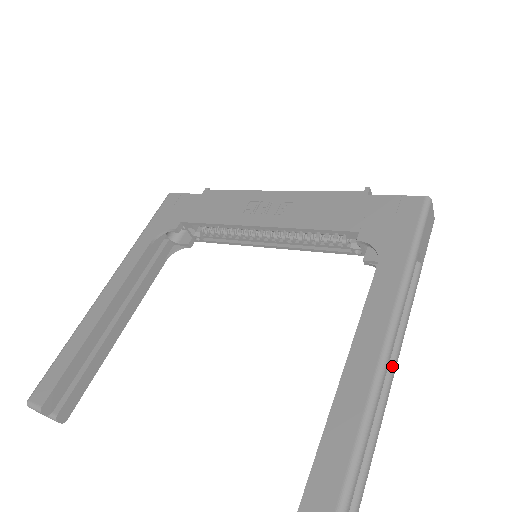
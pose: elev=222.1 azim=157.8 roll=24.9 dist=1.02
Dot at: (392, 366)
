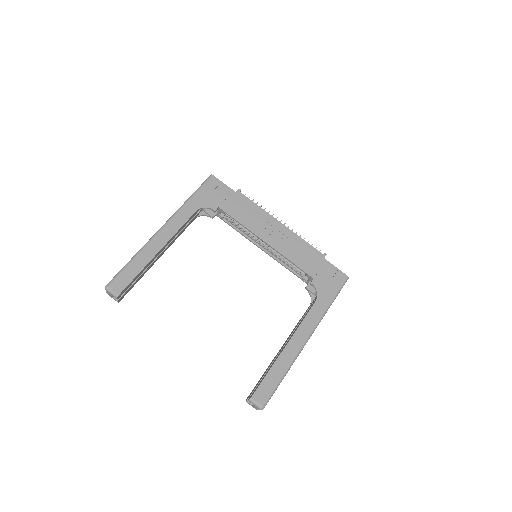
Dot at: occluded
